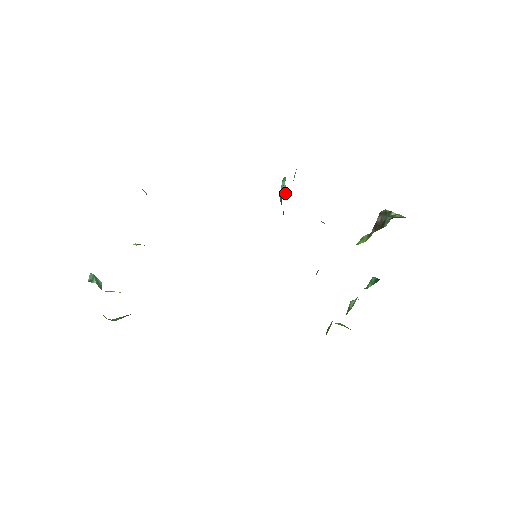
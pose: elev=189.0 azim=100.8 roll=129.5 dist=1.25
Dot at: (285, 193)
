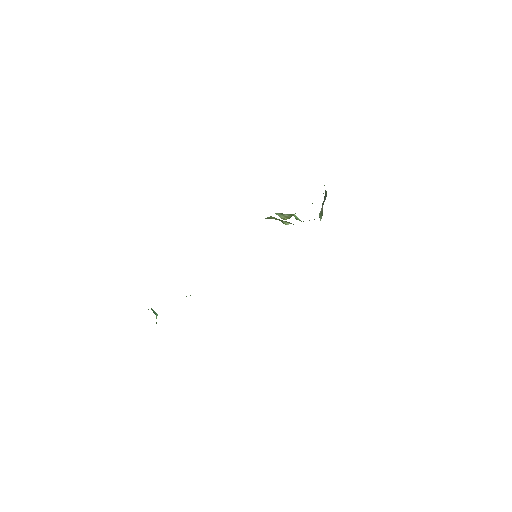
Dot at: occluded
